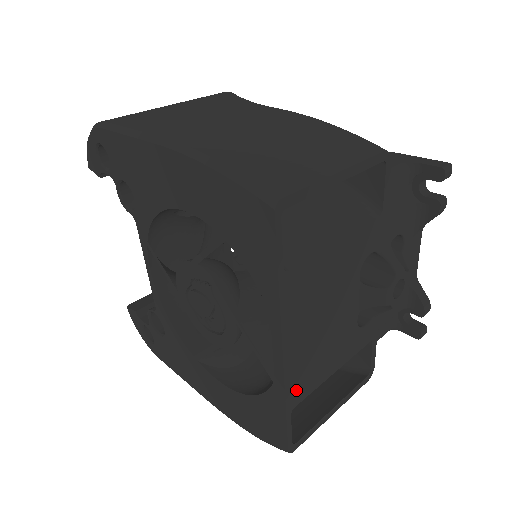
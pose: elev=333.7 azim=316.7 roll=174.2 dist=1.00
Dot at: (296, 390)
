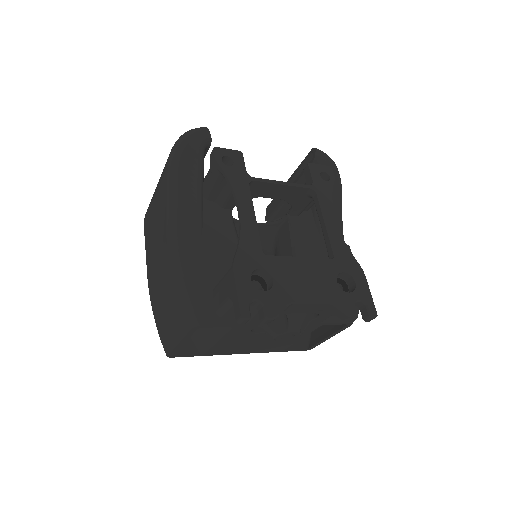
Dot at: (276, 350)
